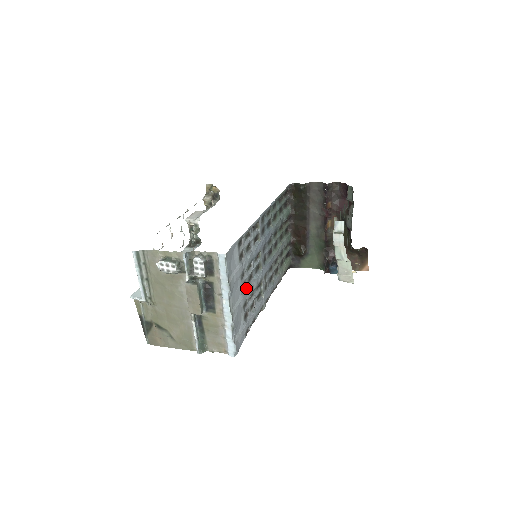
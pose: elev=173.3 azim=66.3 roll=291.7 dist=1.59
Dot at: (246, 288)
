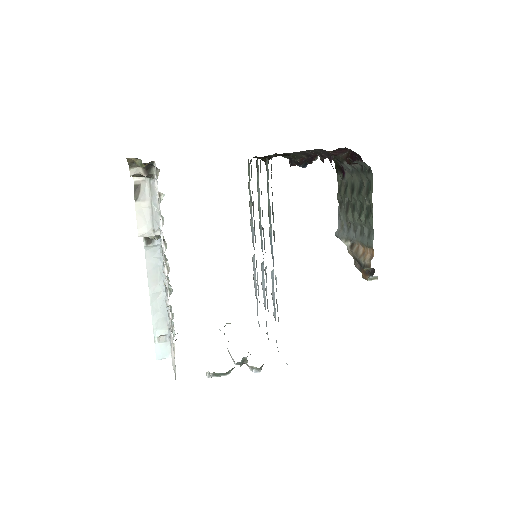
Dot at: (264, 300)
